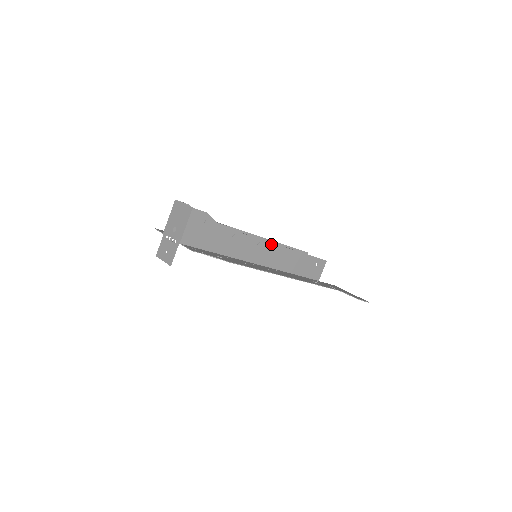
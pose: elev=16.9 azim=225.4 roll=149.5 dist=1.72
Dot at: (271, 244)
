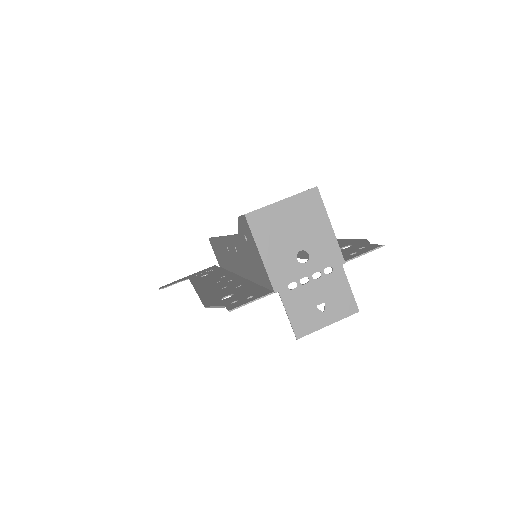
Dot at: occluded
